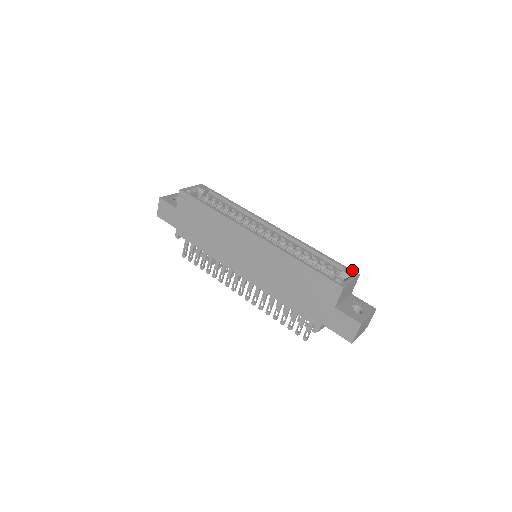
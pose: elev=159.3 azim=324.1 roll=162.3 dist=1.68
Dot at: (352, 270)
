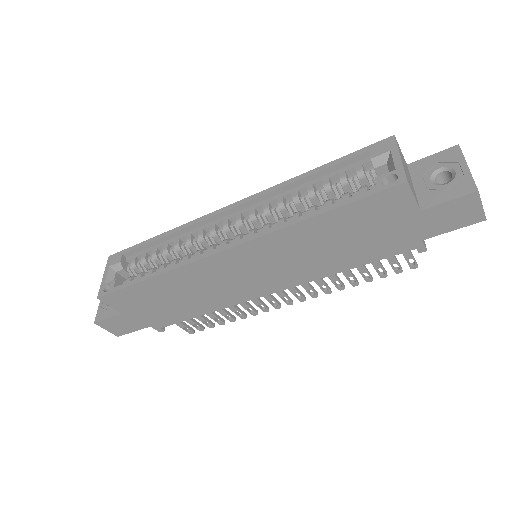
Dot at: (378, 142)
